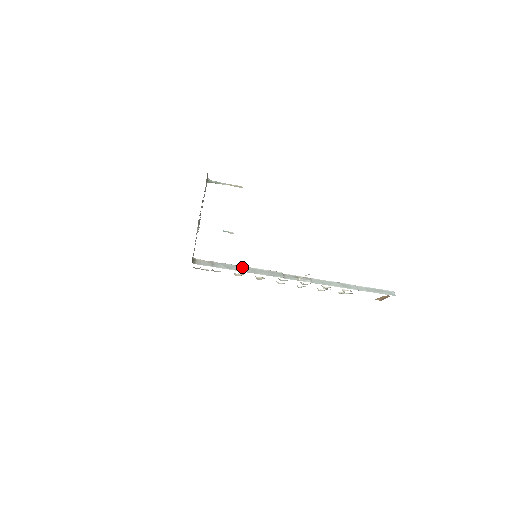
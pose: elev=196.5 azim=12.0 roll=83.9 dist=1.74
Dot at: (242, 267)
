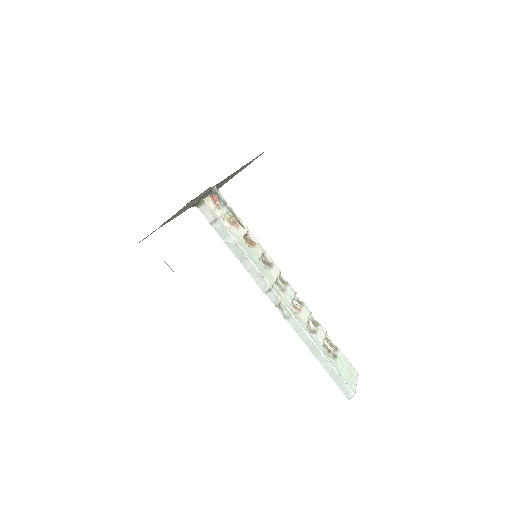
Dot at: (239, 249)
